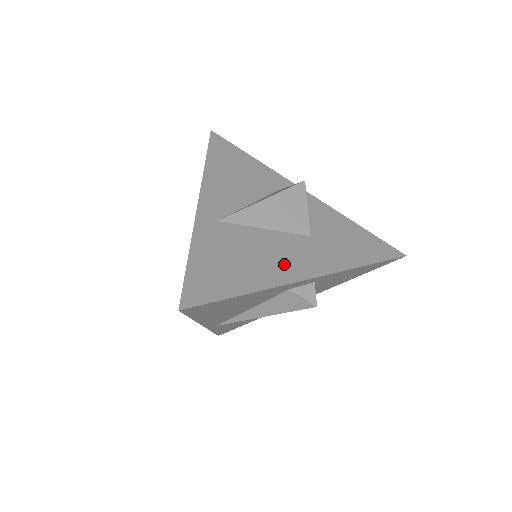
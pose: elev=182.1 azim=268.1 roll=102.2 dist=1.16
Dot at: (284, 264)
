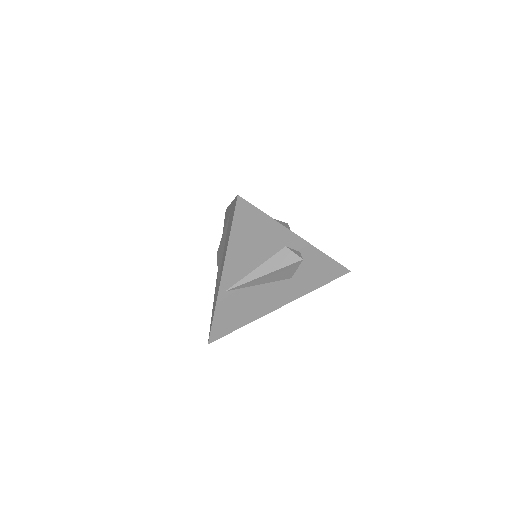
Dot at: occluded
